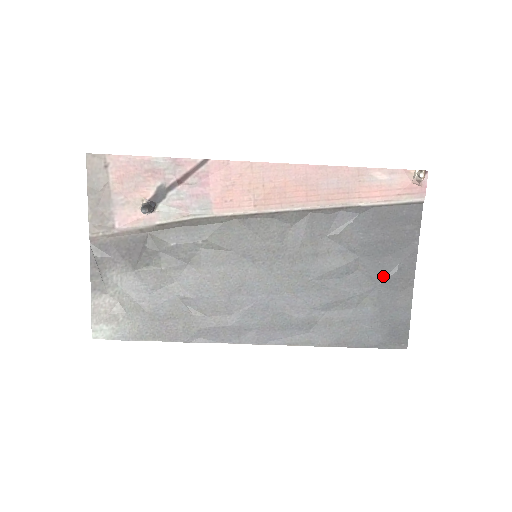
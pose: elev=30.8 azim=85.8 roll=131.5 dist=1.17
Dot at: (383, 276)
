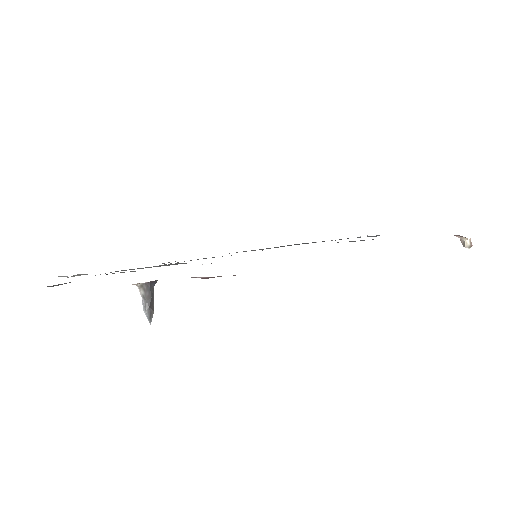
Dot at: occluded
